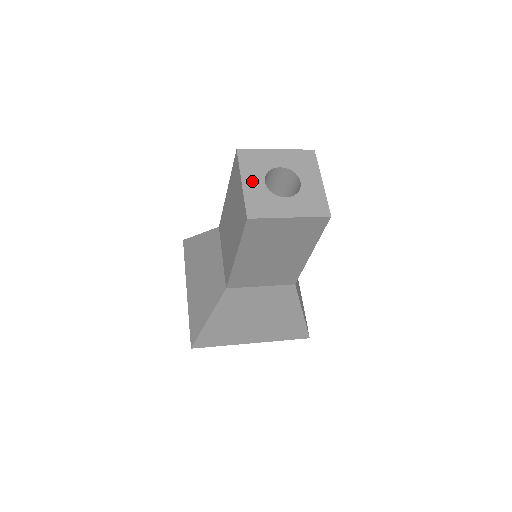
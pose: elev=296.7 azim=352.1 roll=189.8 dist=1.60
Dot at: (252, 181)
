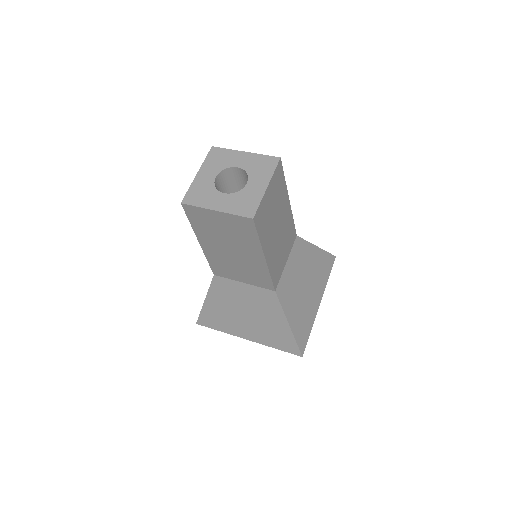
Dot at: (206, 174)
